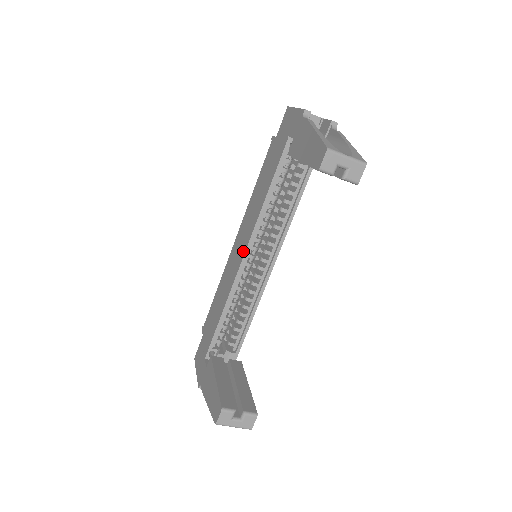
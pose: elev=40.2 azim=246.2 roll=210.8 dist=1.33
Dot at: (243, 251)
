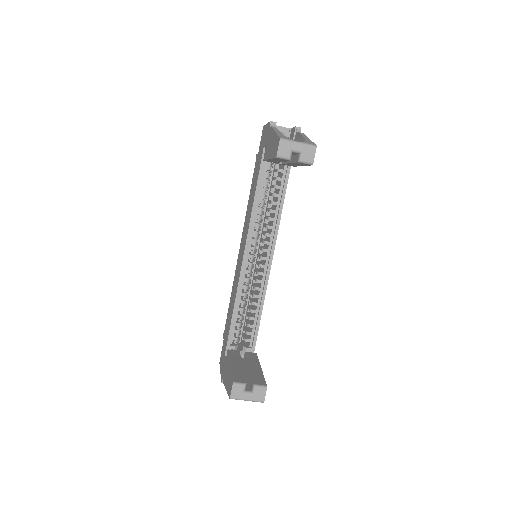
Dot at: (243, 252)
